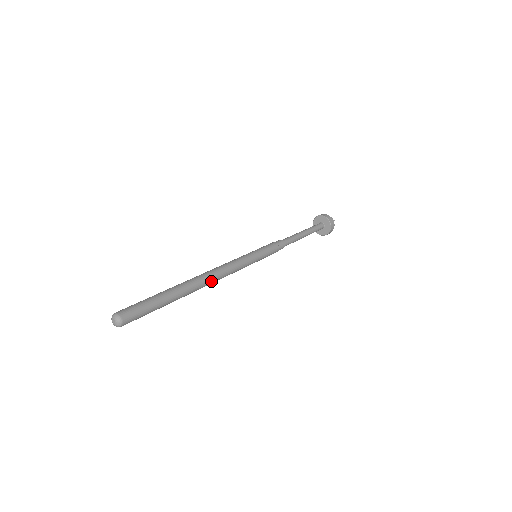
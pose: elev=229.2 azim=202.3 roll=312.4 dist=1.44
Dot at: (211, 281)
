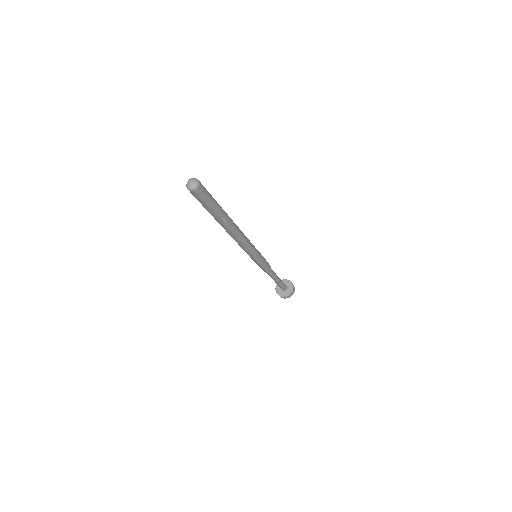
Dot at: (239, 233)
